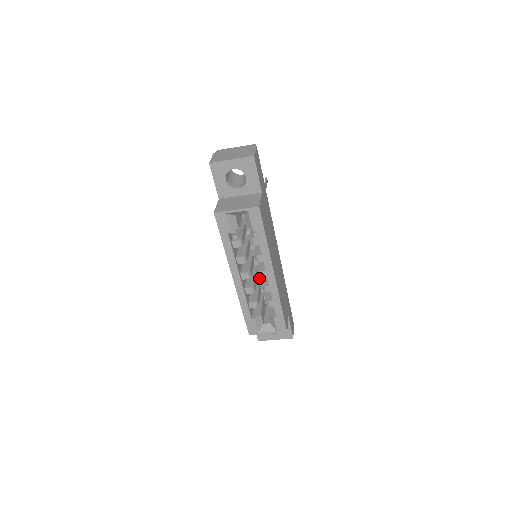
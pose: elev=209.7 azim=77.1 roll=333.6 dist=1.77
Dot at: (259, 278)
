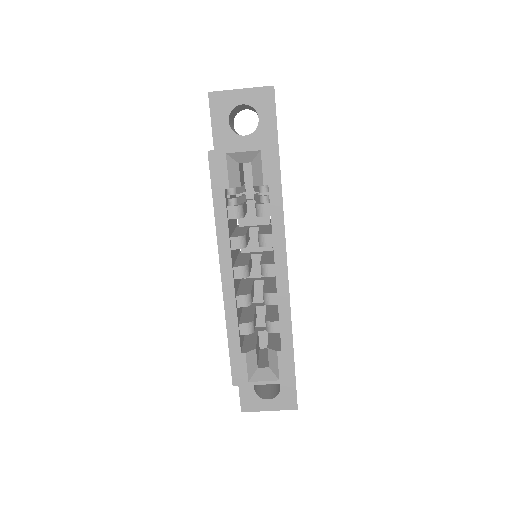
Dot at: (254, 302)
